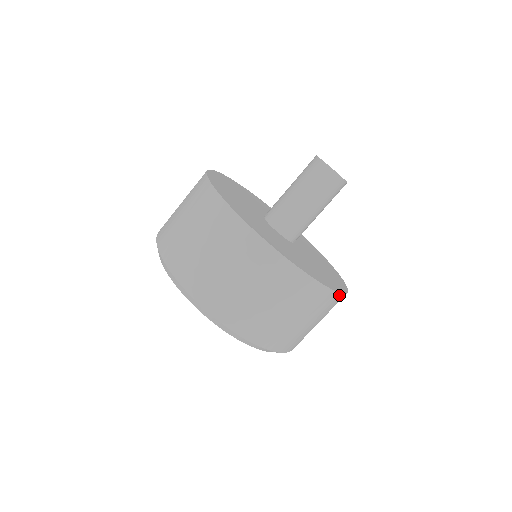
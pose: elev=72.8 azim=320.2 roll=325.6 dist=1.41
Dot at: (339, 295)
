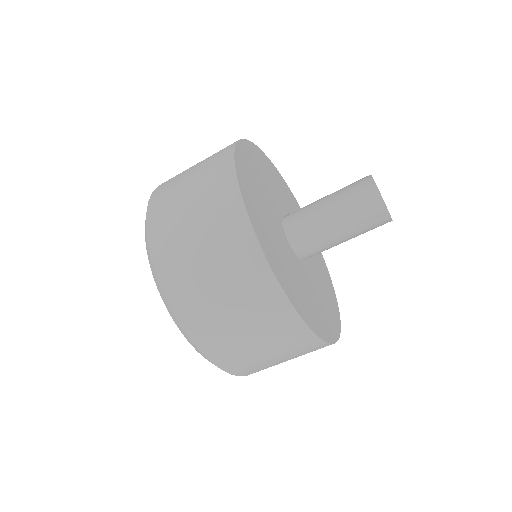
Dot at: occluded
